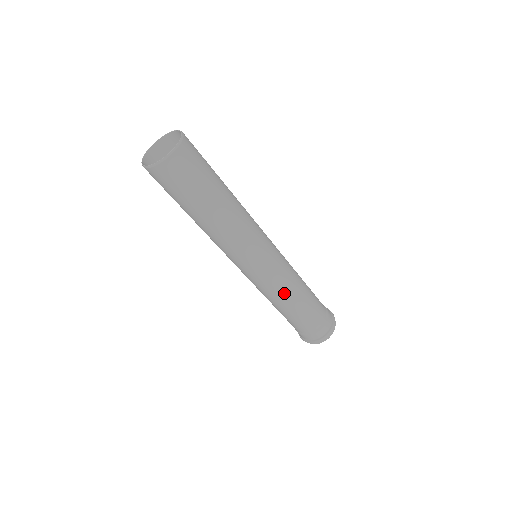
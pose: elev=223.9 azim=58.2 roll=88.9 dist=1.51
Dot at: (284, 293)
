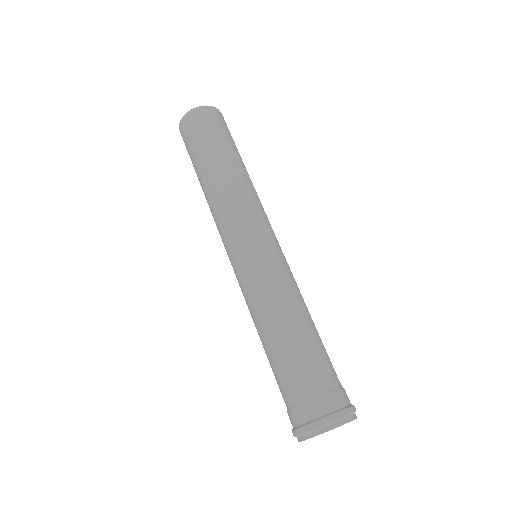
Dot at: (284, 294)
